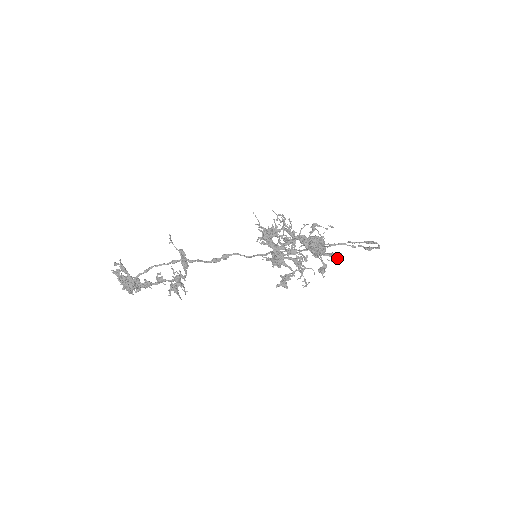
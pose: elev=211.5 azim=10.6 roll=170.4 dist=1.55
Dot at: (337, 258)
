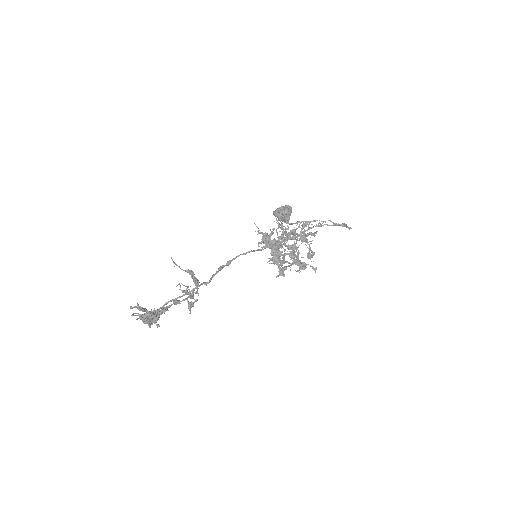
Dot at: (313, 234)
